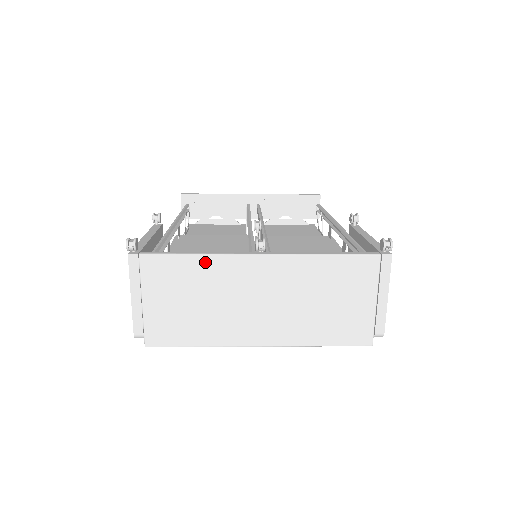
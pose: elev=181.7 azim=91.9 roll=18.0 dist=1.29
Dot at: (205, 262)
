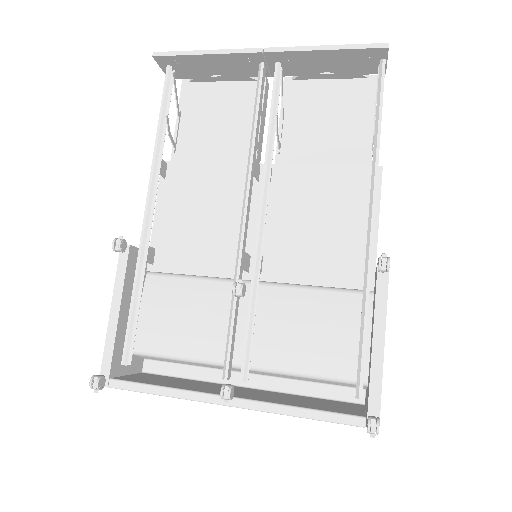
Dot at: (174, 396)
